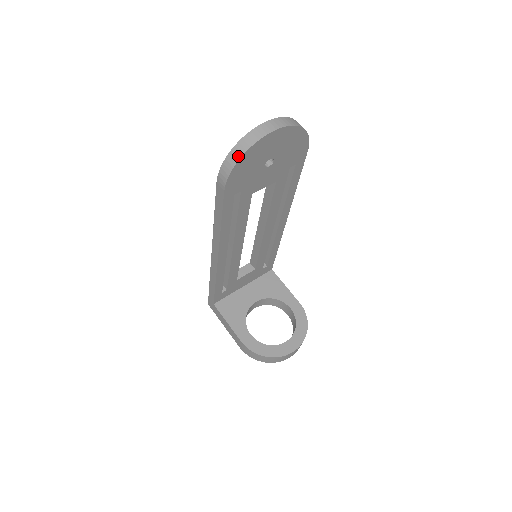
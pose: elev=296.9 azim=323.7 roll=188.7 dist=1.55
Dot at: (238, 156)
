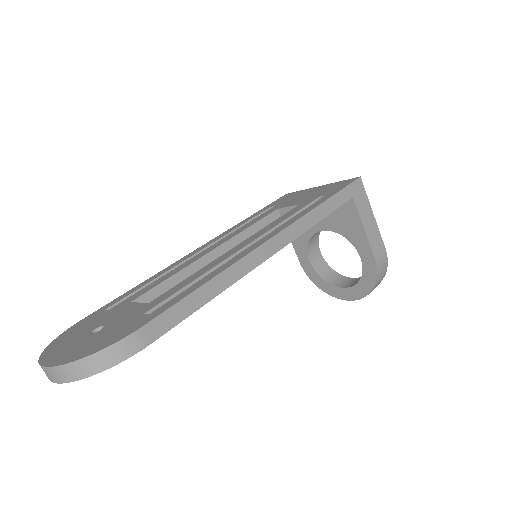
Dot at: occluded
